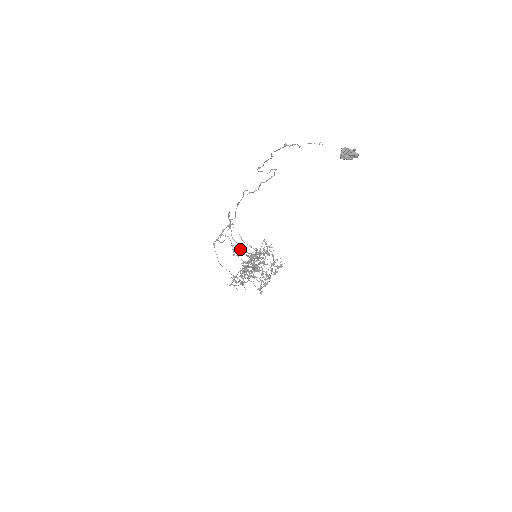
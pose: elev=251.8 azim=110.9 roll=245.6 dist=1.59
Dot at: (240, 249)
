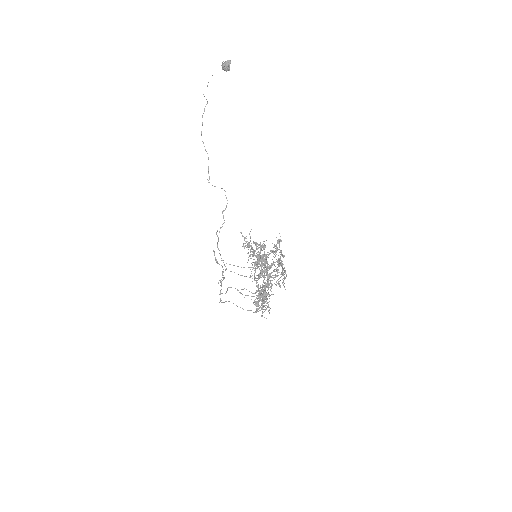
Dot at: occluded
